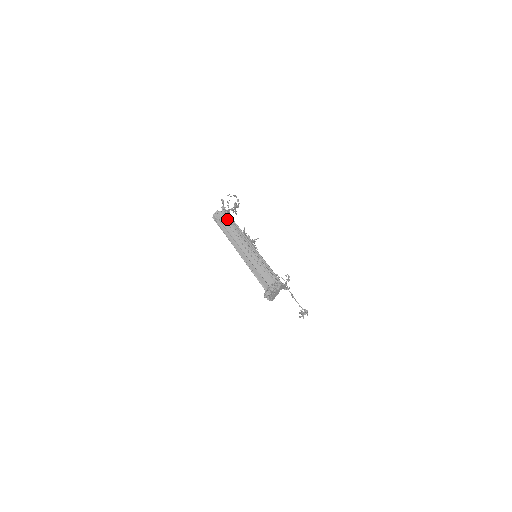
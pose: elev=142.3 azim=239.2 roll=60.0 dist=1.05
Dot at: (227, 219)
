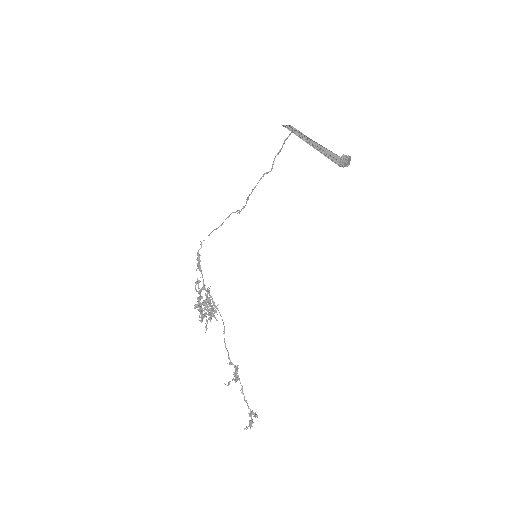
Dot at: (293, 129)
